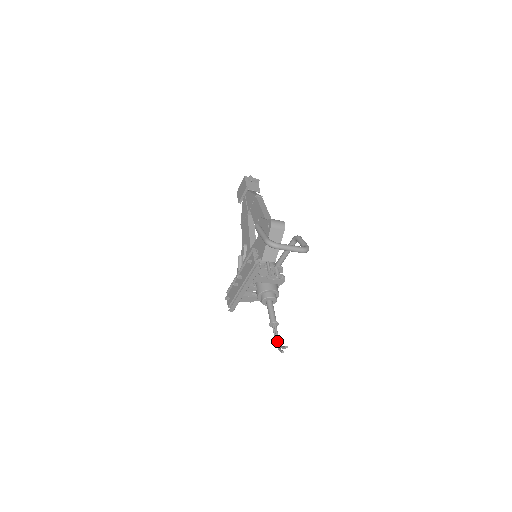
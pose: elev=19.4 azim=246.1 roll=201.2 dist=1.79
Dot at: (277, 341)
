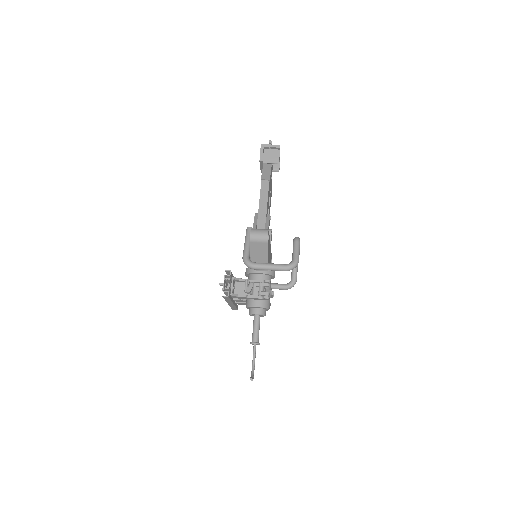
Dot at: (252, 365)
